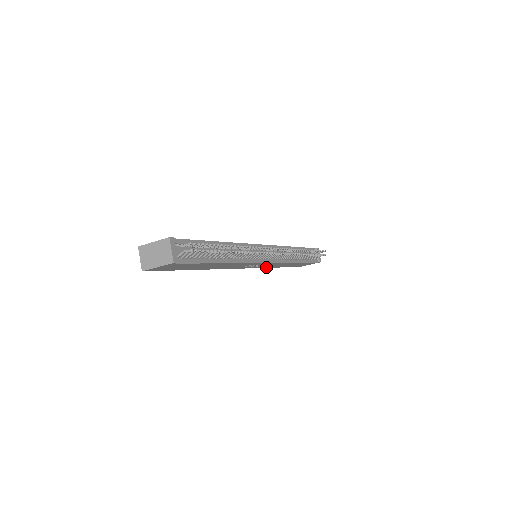
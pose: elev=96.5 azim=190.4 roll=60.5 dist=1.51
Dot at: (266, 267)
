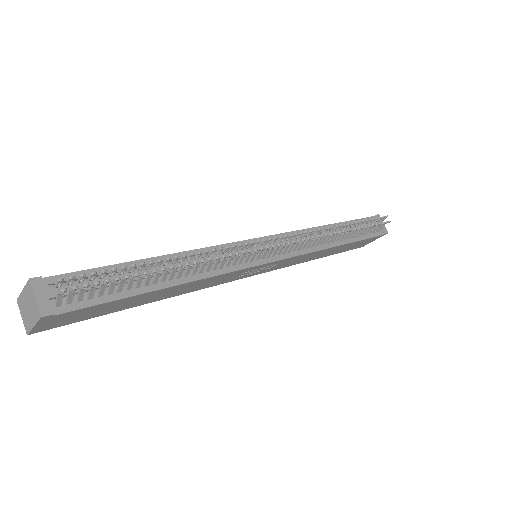
Dot at: (292, 264)
